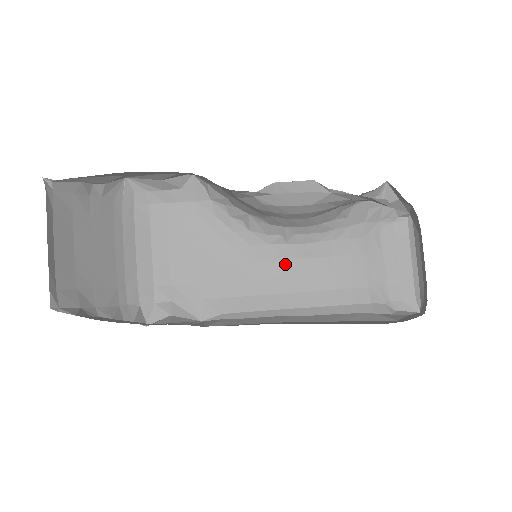
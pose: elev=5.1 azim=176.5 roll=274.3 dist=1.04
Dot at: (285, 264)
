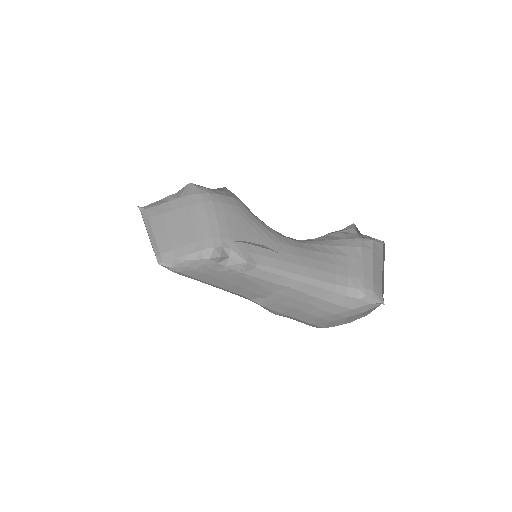
Dot at: (292, 248)
